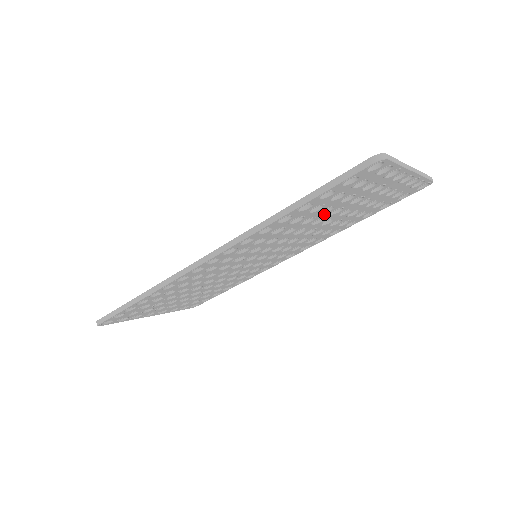
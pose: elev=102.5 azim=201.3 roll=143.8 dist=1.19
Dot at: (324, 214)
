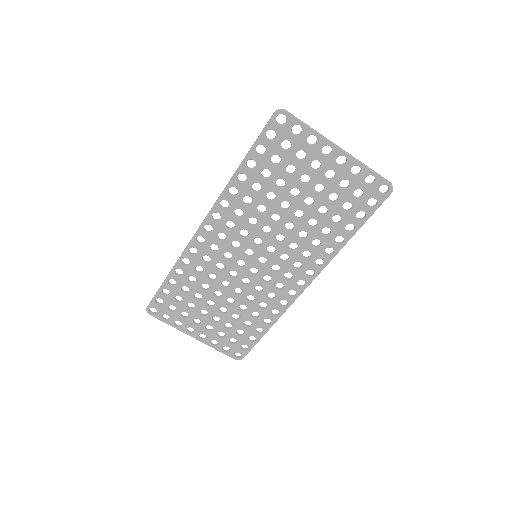
Dot at: (283, 192)
